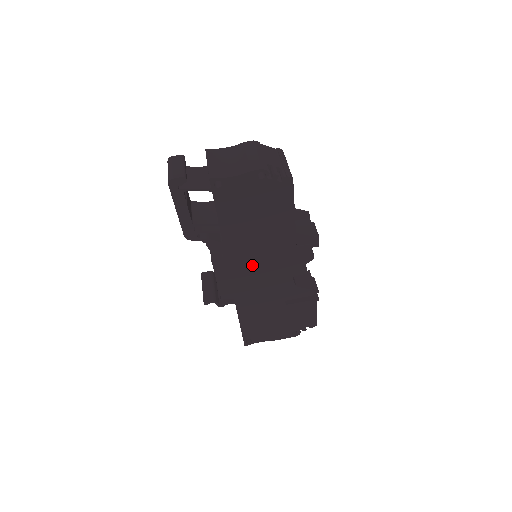
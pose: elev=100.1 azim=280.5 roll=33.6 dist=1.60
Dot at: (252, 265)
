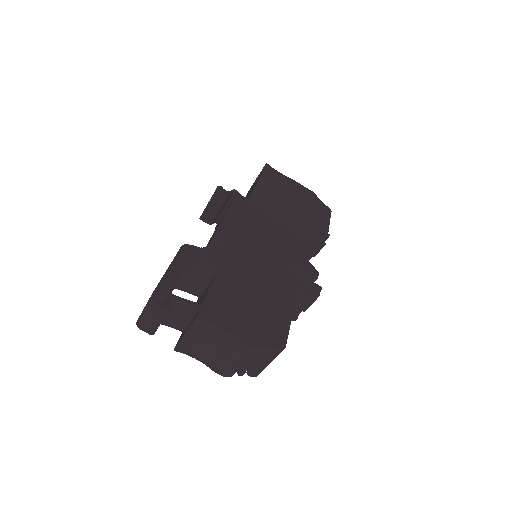
Dot at: occluded
